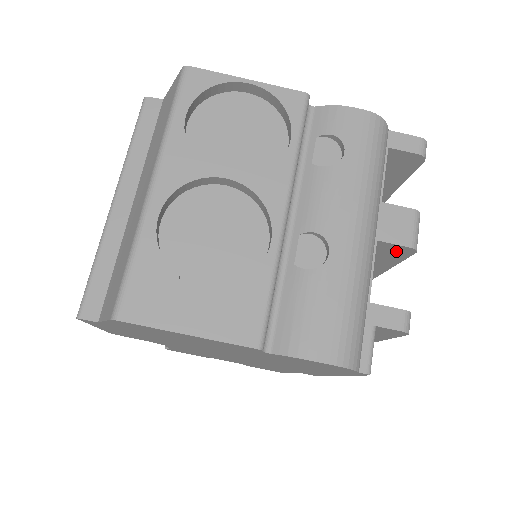
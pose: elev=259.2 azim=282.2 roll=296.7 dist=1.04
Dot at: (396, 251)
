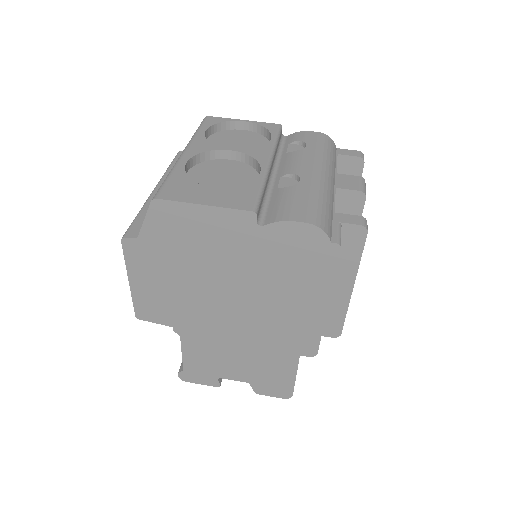
Dot at: (352, 201)
